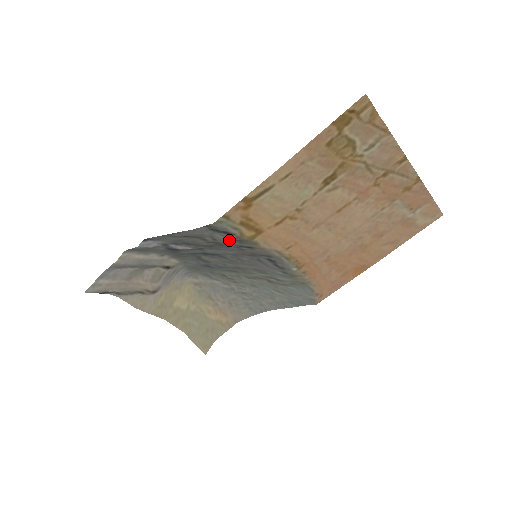
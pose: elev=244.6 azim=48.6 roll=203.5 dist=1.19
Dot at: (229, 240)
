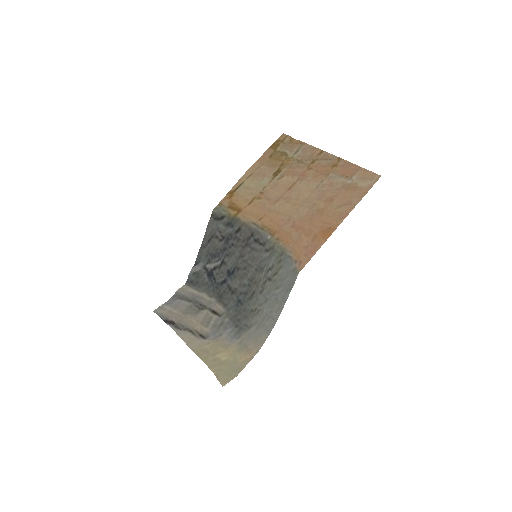
Dot at: (226, 227)
